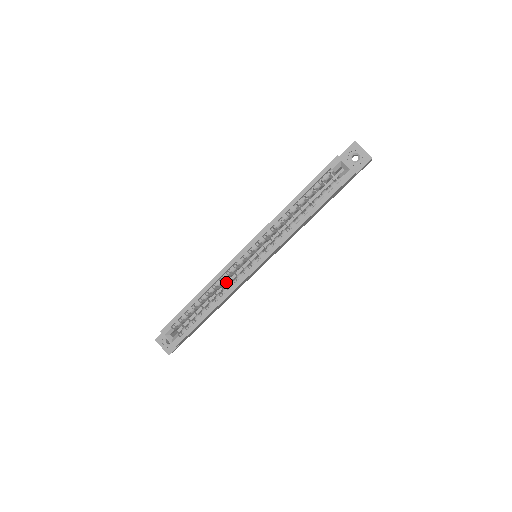
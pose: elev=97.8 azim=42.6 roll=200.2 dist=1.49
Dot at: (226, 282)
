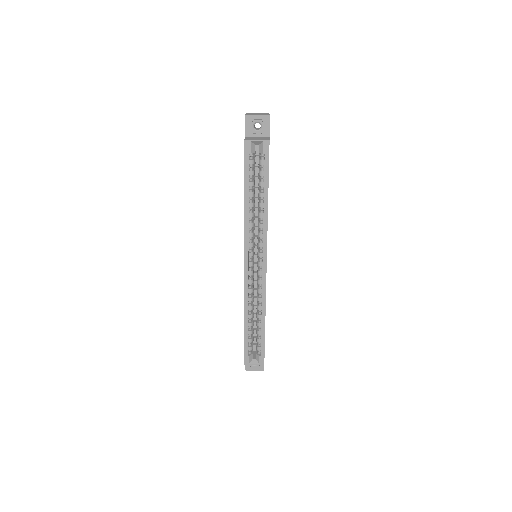
Dot at: occluded
